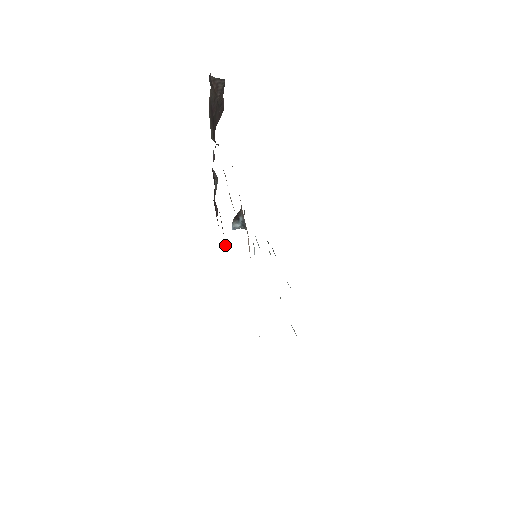
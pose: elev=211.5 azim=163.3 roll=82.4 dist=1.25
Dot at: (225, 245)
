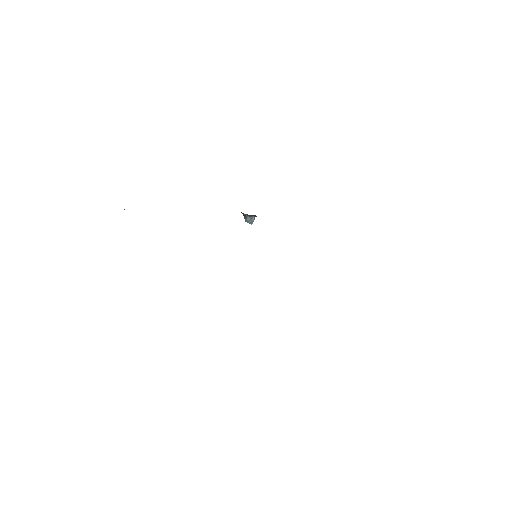
Dot at: occluded
